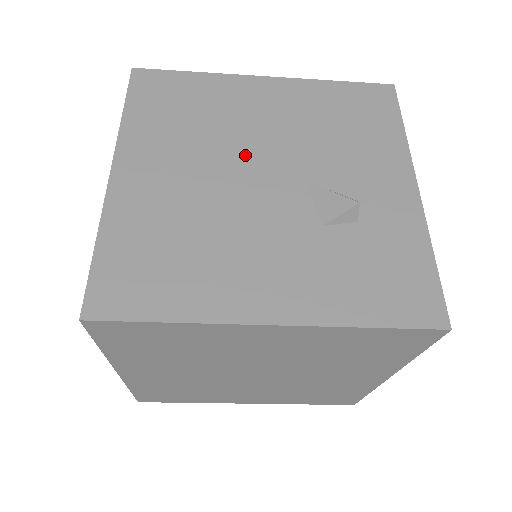
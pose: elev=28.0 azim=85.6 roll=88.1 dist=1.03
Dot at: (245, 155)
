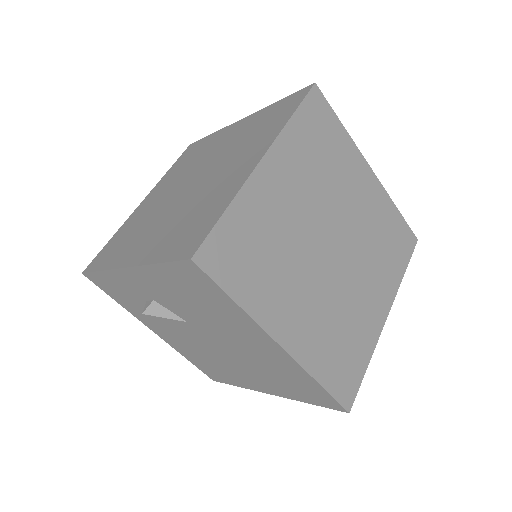
Dot at: occluded
